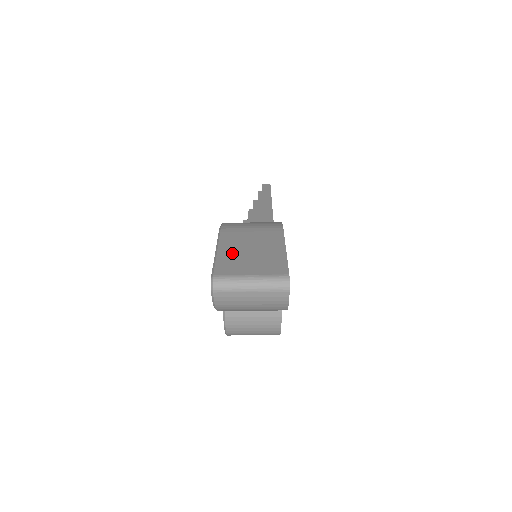
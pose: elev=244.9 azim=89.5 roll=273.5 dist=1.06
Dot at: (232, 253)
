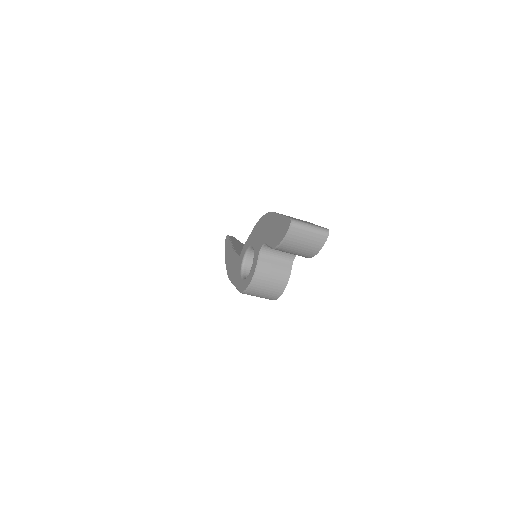
Dot at: occluded
